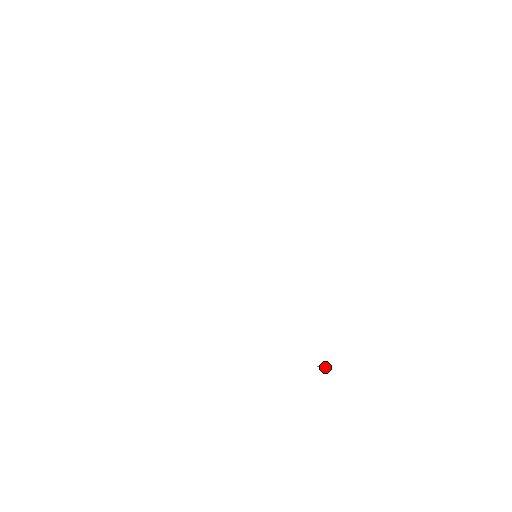
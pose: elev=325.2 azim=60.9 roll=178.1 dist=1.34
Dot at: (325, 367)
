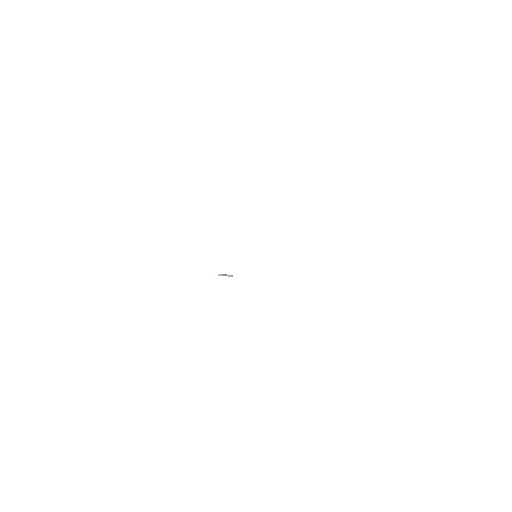
Dot at: (229, 276)
